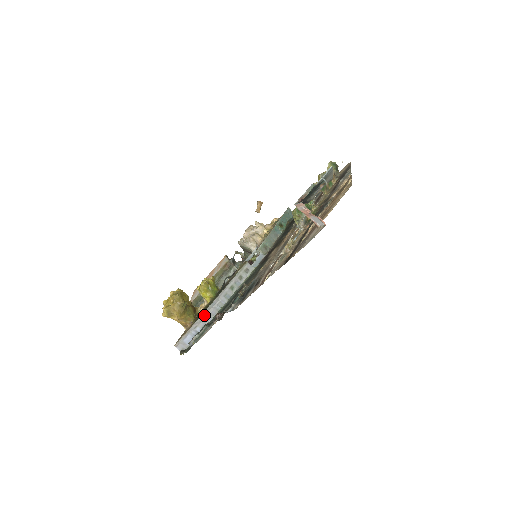
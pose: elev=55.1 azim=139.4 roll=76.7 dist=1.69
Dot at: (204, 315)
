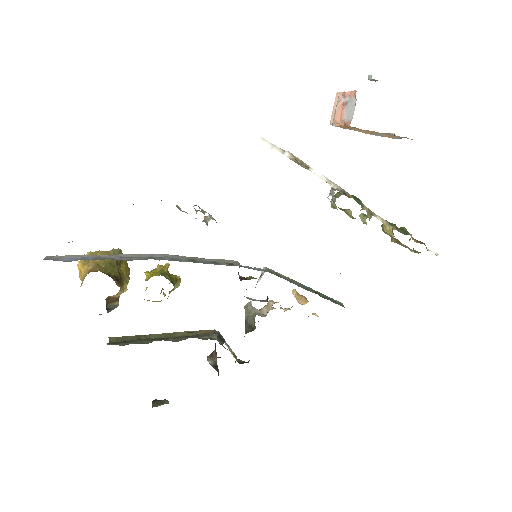
Dot at: (125, 257)
